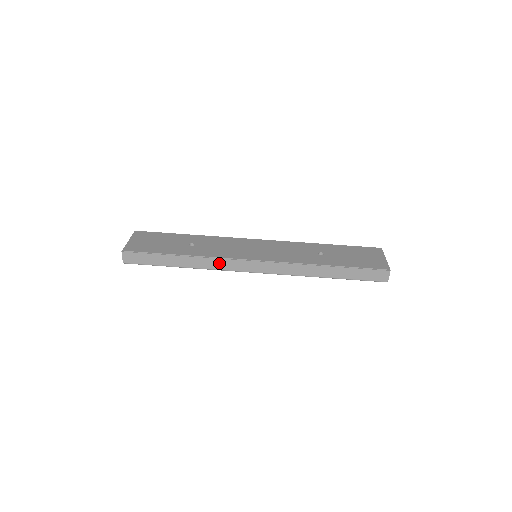
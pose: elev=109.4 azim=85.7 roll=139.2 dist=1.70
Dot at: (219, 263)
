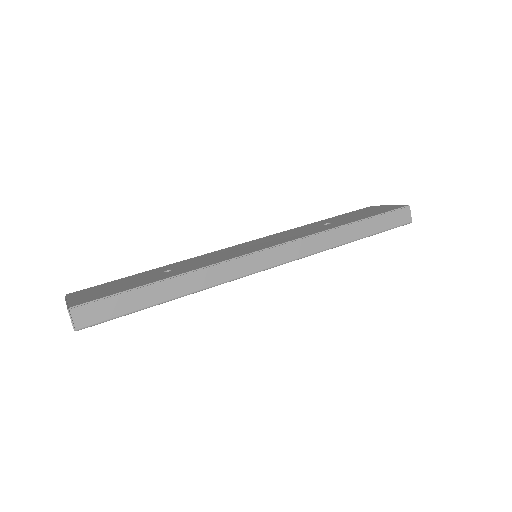
Dot at: (223, 271)
